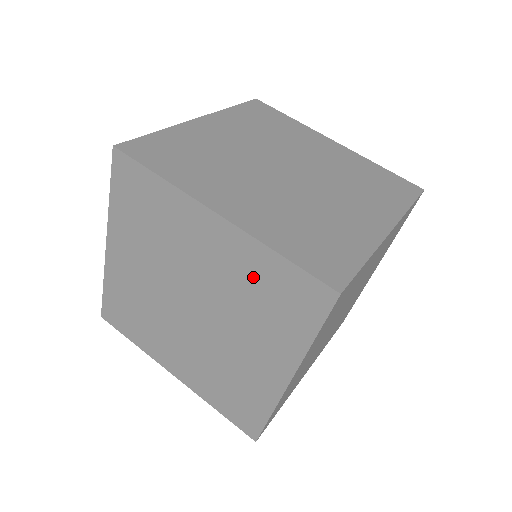
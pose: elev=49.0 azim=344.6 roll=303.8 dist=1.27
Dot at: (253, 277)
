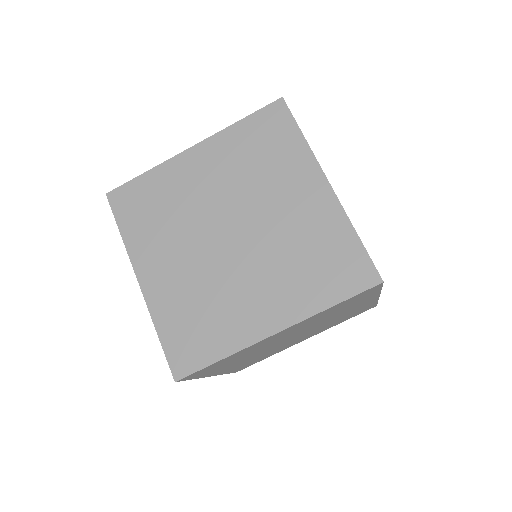
Dot at: (319, 238)
